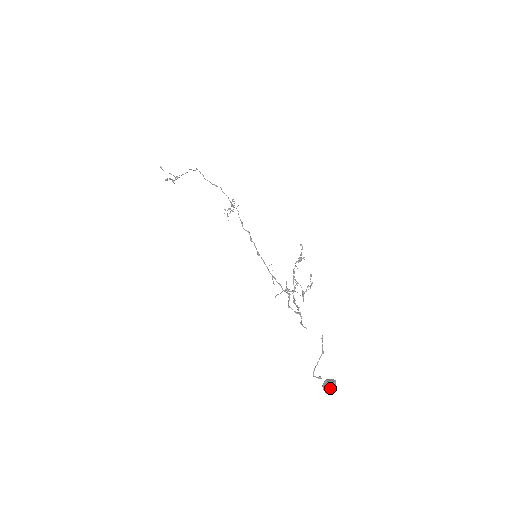
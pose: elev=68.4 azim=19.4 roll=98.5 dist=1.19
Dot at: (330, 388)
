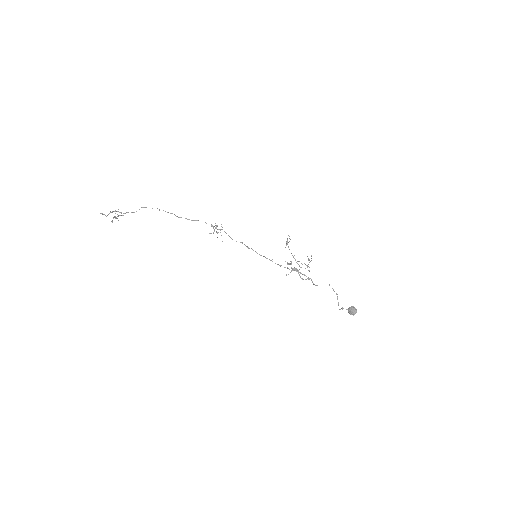
Dot at: (356, 312)
